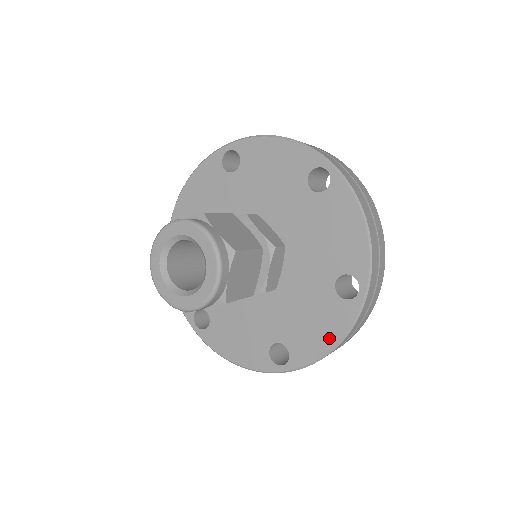
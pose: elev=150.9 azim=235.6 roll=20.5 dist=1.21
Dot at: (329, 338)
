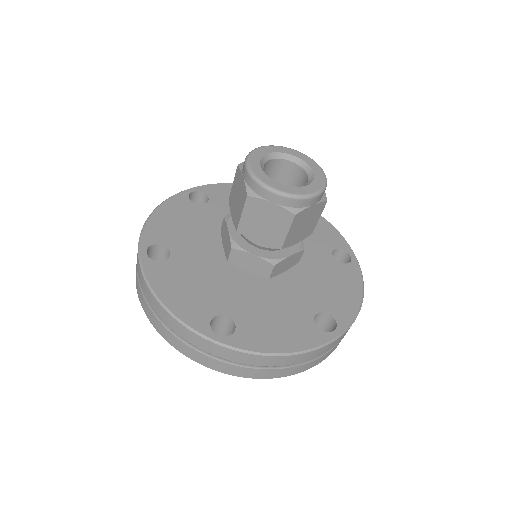
Dot at: (355, 292)
